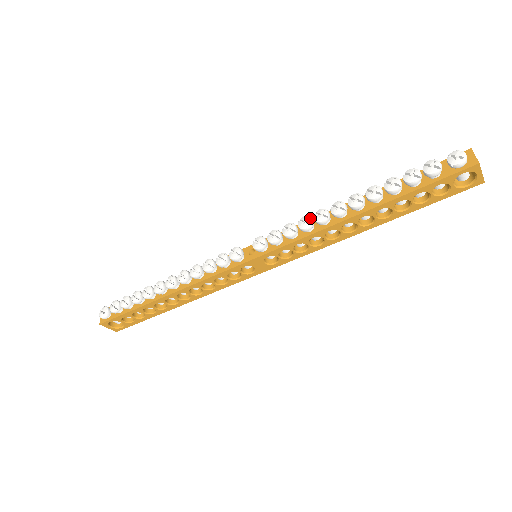
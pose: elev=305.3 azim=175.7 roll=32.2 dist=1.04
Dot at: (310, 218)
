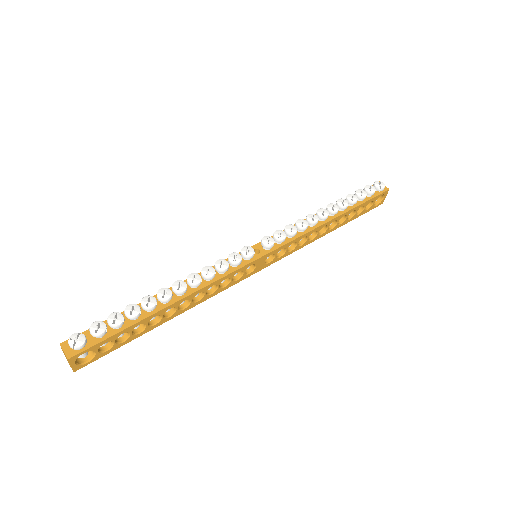
Dot at: (305, 220)
